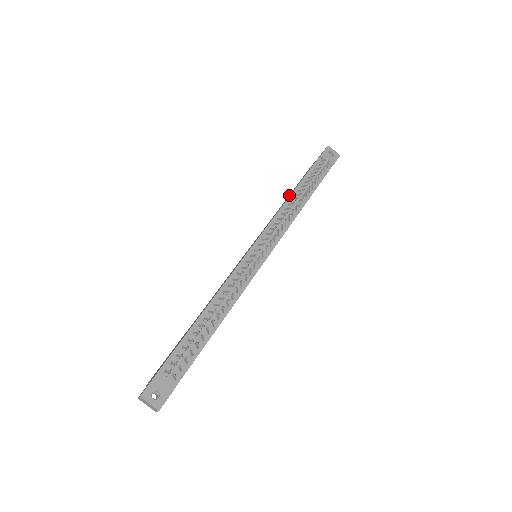
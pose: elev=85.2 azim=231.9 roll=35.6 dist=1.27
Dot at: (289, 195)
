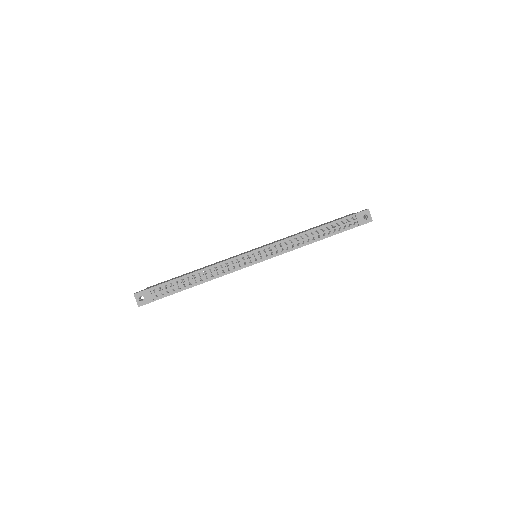
Dot at: occluded
